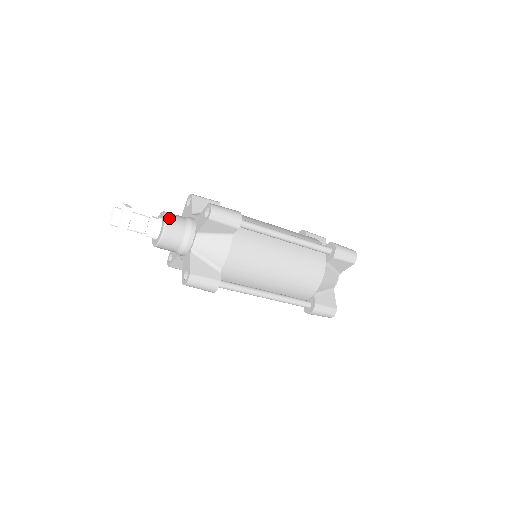
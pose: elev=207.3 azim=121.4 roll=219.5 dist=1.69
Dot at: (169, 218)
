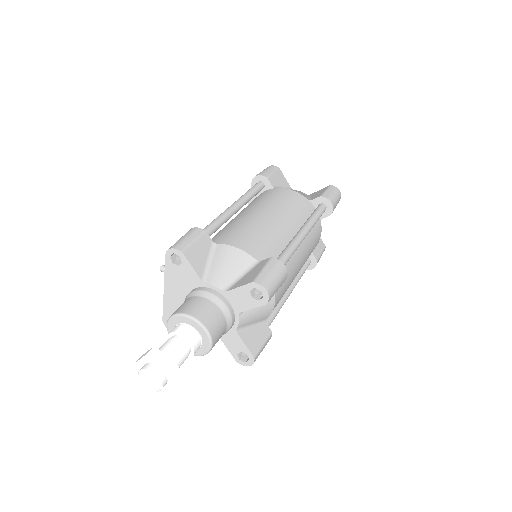
Dot at: (207, 324)
